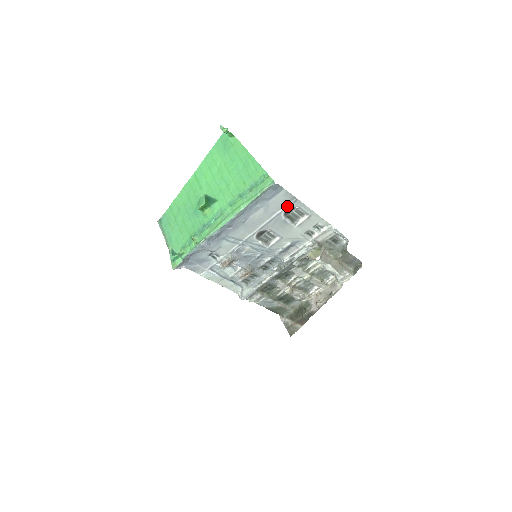
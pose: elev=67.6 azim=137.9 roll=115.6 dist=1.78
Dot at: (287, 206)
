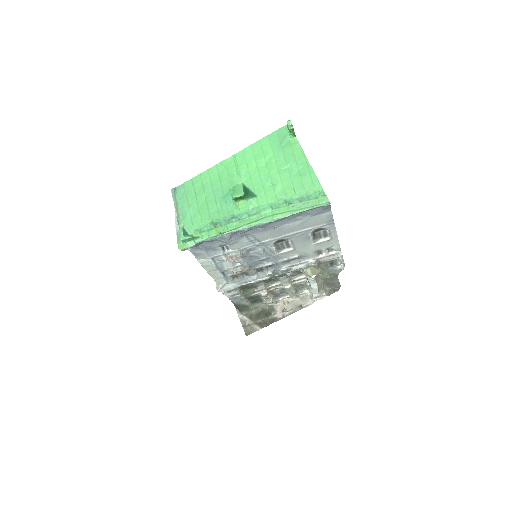
Dot at: (321, 225)
